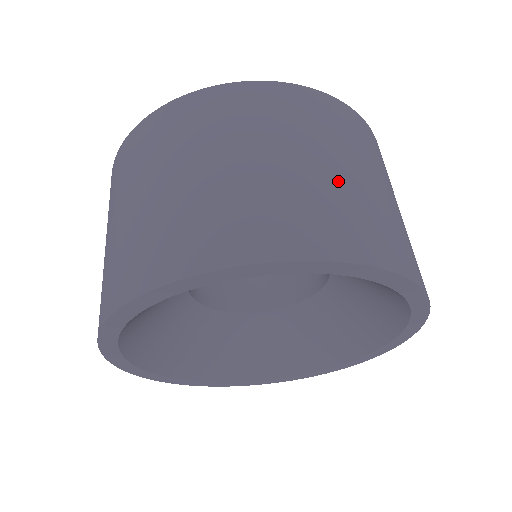
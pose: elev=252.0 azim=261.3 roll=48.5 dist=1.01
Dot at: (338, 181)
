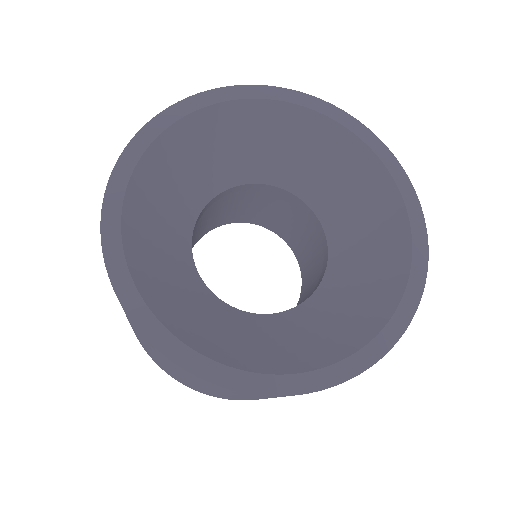
Dot at: occluded
